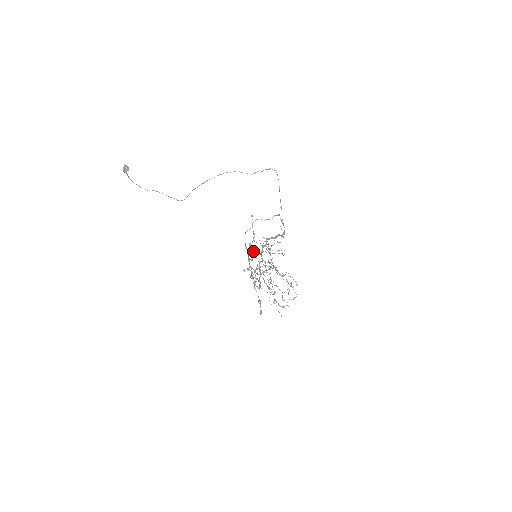
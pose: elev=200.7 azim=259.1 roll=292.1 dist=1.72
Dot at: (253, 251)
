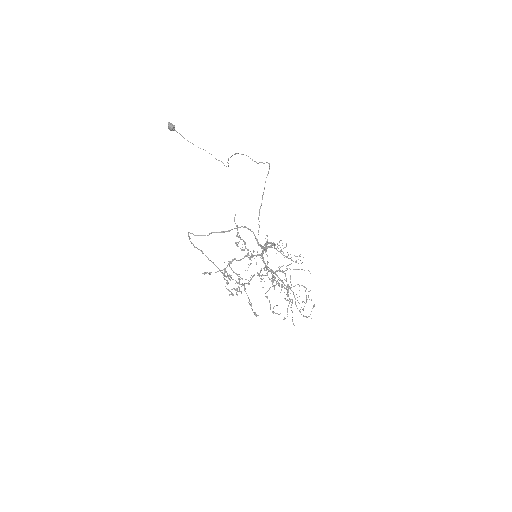
Dot at: occluded
